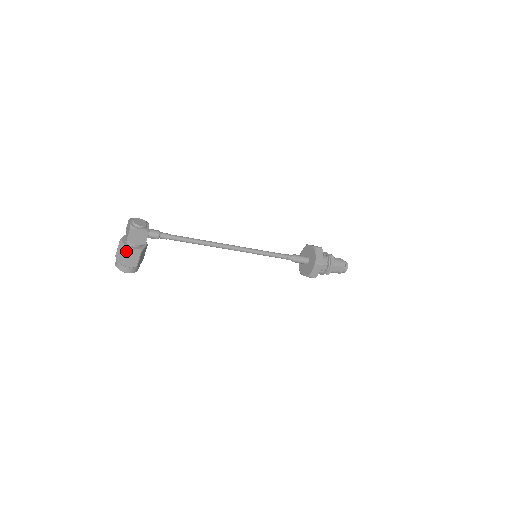
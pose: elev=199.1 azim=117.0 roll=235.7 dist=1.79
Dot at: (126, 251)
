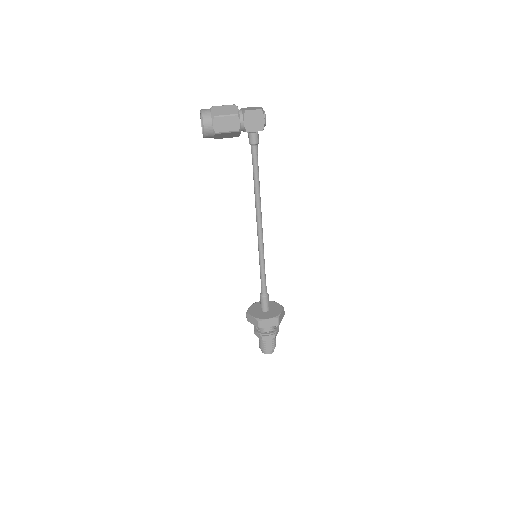
Dot at: (234, 114)
